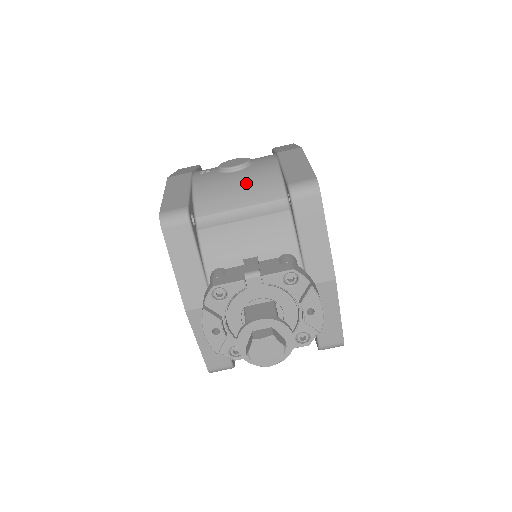
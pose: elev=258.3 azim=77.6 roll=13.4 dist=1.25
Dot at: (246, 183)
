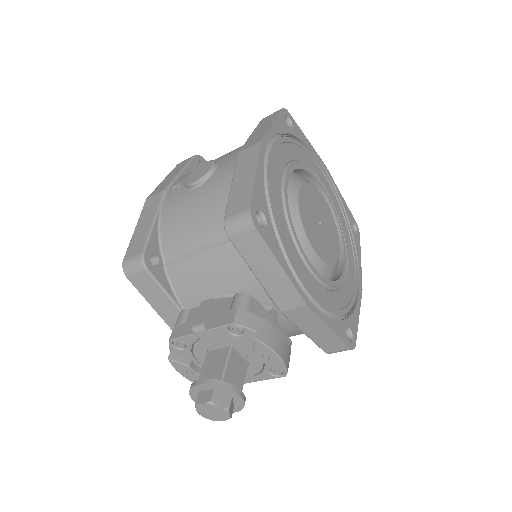
Dot at: (202, 206)
